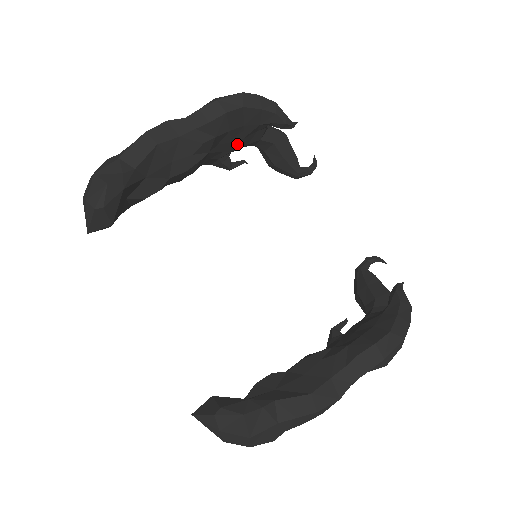
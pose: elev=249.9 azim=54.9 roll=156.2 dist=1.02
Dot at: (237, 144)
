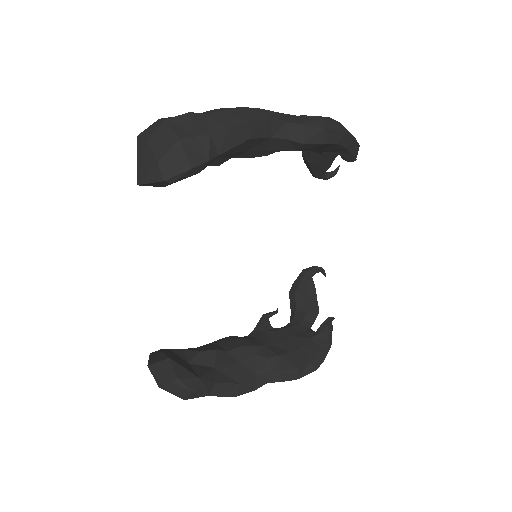
Dot at: occluded
